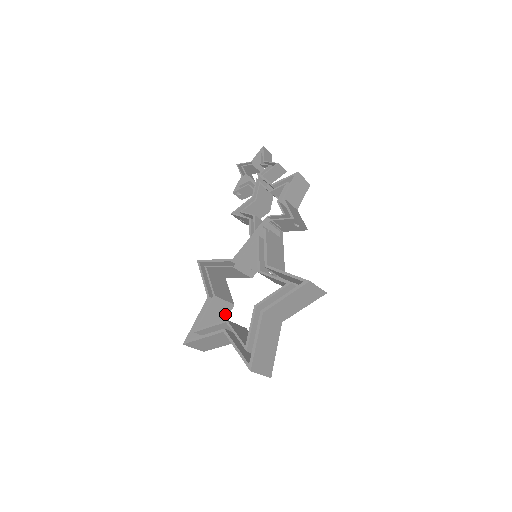
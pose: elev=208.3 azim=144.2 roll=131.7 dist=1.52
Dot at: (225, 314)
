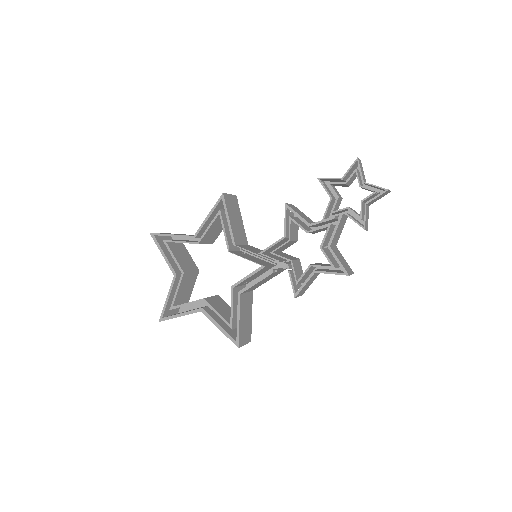
Dot at: occluded
